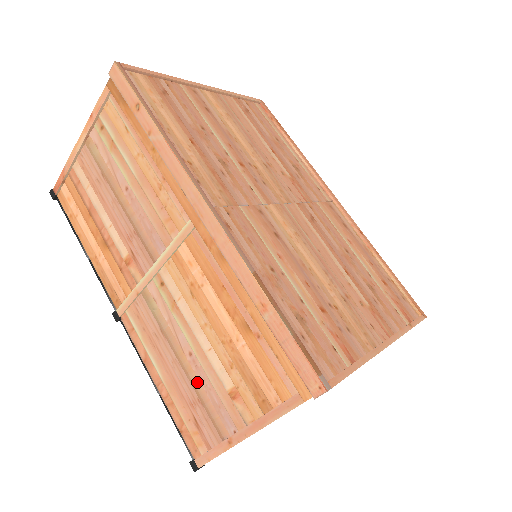
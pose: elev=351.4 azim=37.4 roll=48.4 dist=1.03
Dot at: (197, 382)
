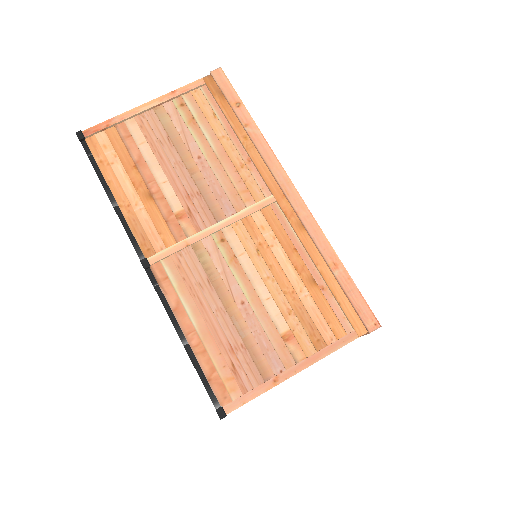
Dot at: (245, 328)
